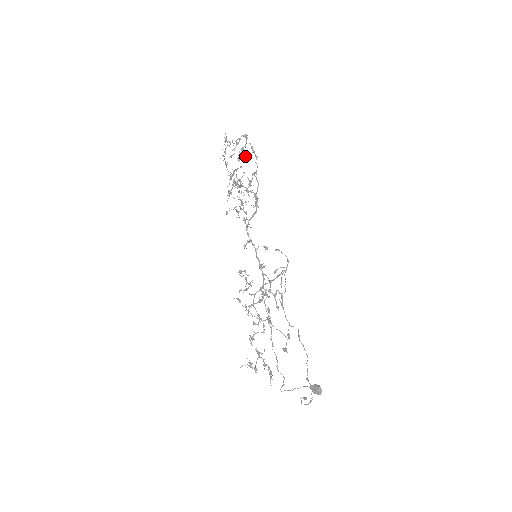
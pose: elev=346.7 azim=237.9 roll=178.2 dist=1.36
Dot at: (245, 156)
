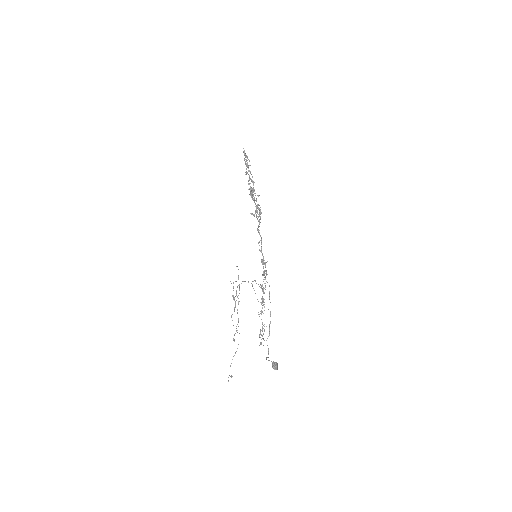
Dot at: (247, 172)
